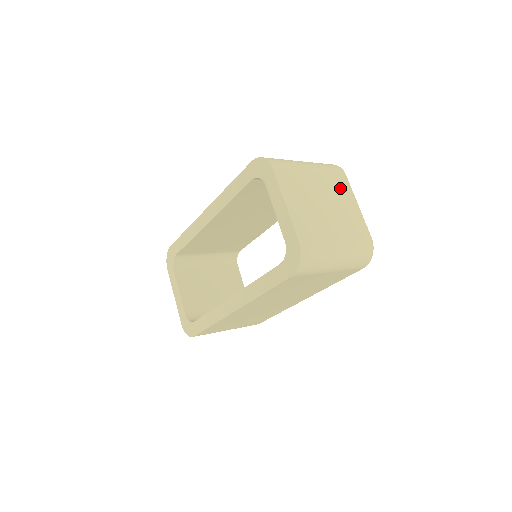
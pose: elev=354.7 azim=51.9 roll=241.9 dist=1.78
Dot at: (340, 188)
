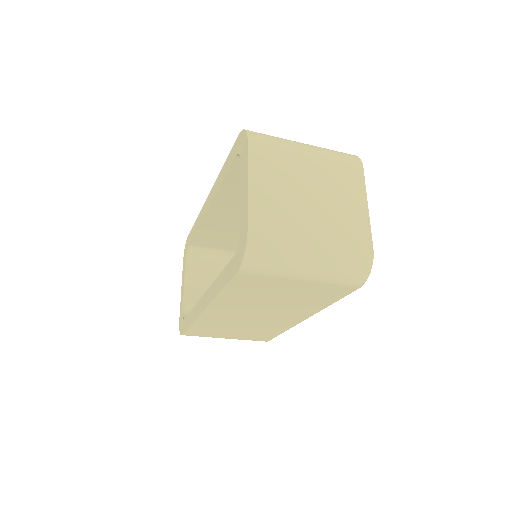
Dot at: (346, 181)
